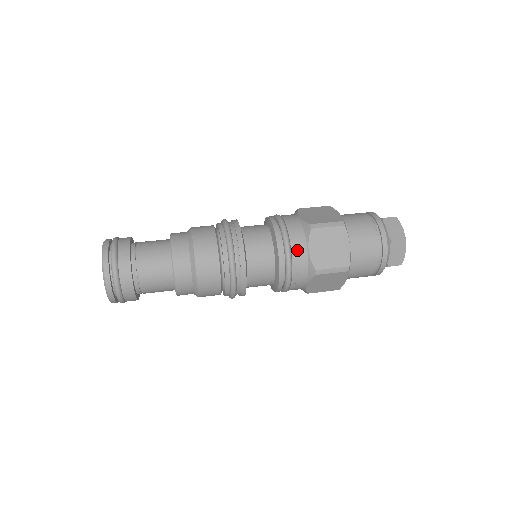
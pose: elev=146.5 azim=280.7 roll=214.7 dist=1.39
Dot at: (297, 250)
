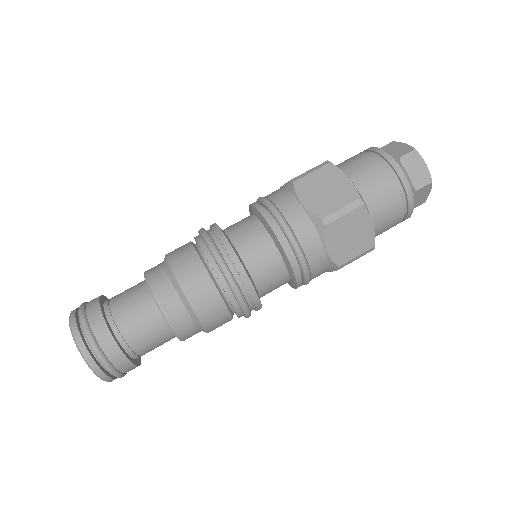
Dot at: occluded
